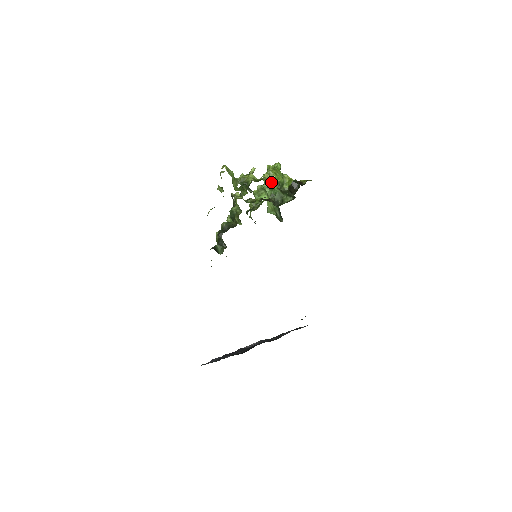
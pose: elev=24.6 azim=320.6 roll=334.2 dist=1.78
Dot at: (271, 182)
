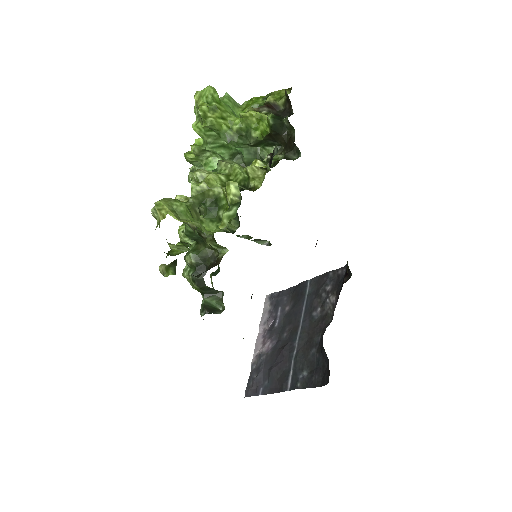
Dot at: (223, 139)
